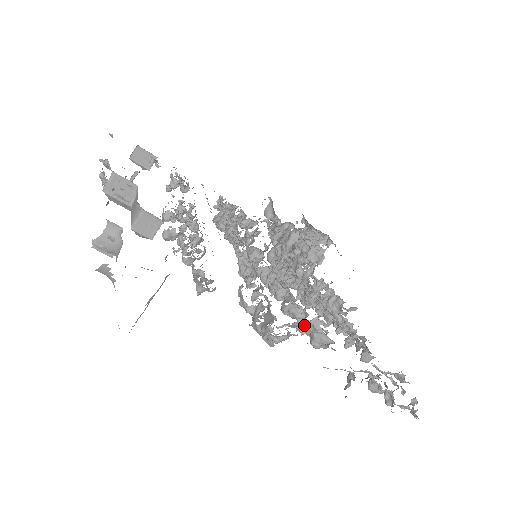
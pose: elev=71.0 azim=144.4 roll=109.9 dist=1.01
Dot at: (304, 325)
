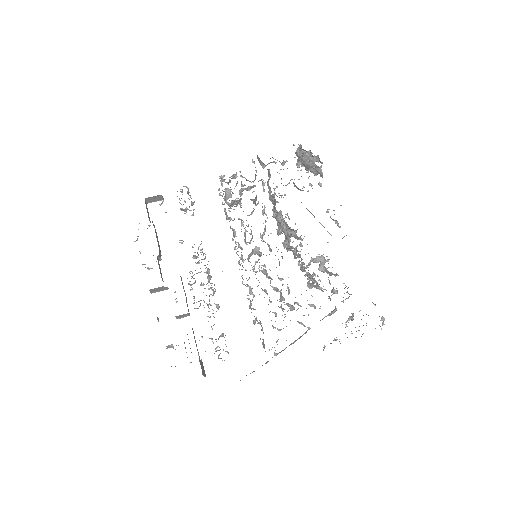
Dot at: occluded
